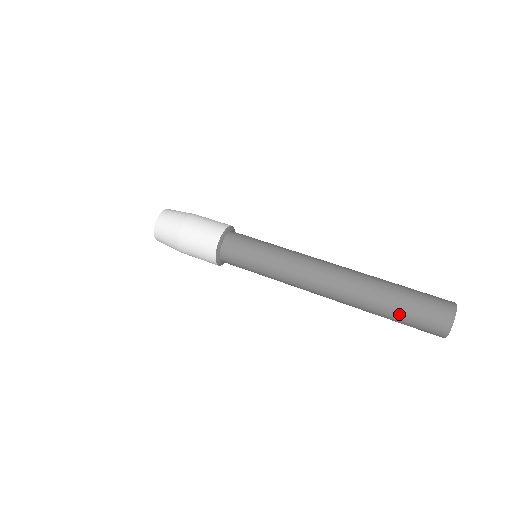
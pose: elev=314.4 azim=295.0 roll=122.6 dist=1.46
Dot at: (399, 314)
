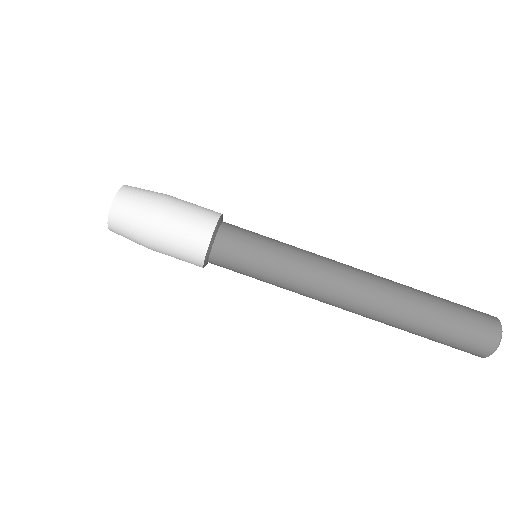
Dot at: (438, 336)
